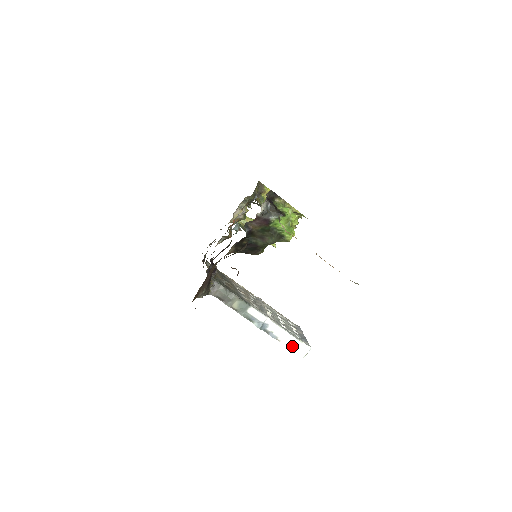
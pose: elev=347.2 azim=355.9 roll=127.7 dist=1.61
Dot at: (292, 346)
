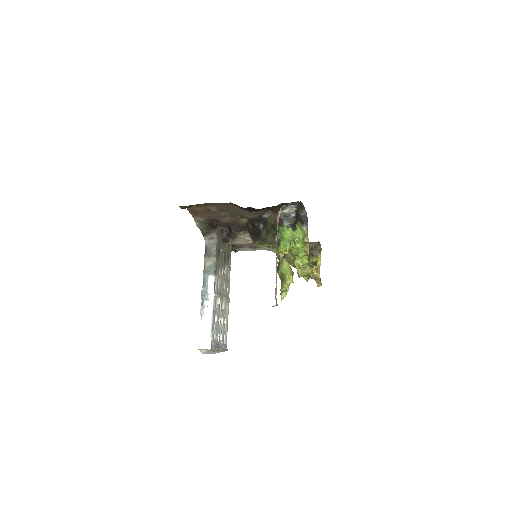
Dot at: (203, 332)
